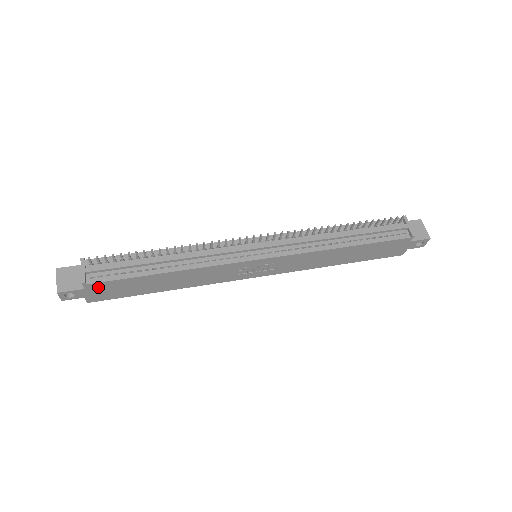
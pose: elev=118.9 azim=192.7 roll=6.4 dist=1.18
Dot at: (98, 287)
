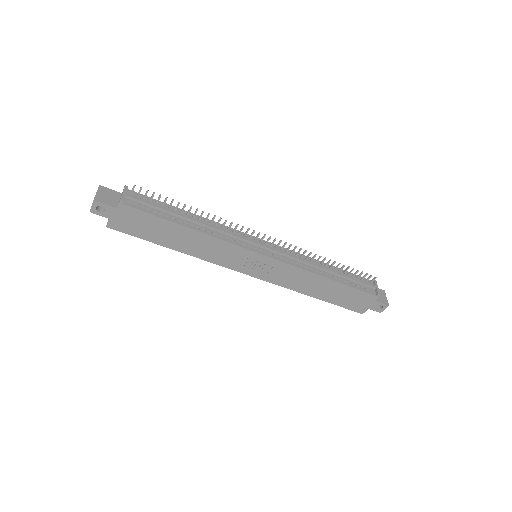
Dot at: (128, 213)
